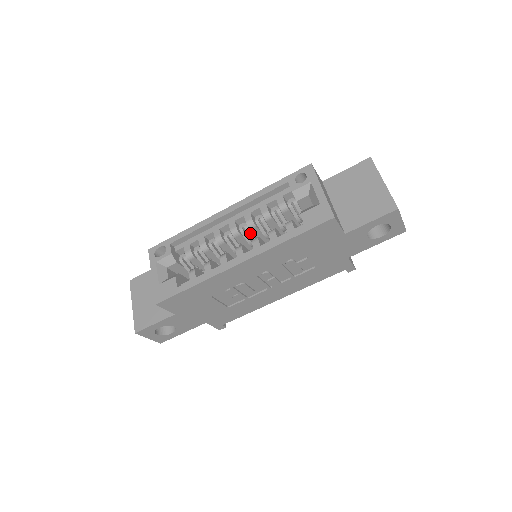
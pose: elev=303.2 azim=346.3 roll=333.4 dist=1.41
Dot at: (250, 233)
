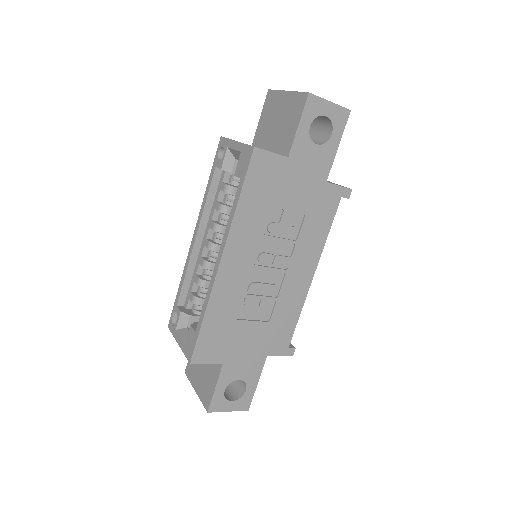
Dot at: occluded
